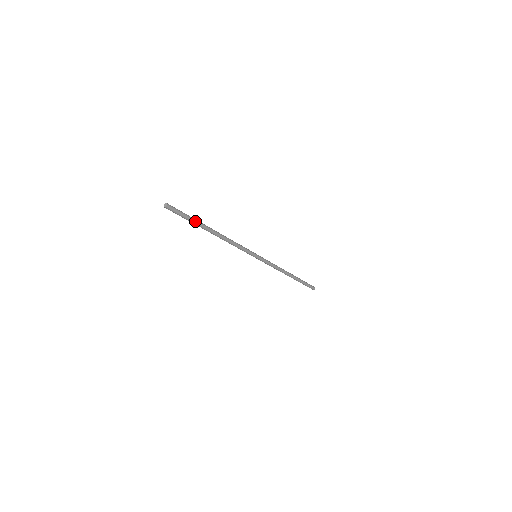
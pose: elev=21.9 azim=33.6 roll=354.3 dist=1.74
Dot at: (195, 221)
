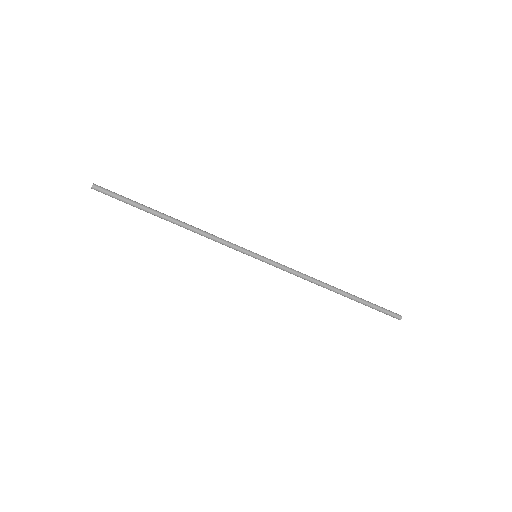
Dot at: (138, 203)
